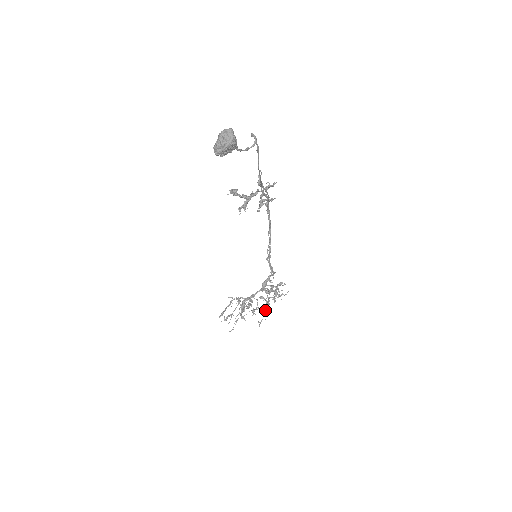
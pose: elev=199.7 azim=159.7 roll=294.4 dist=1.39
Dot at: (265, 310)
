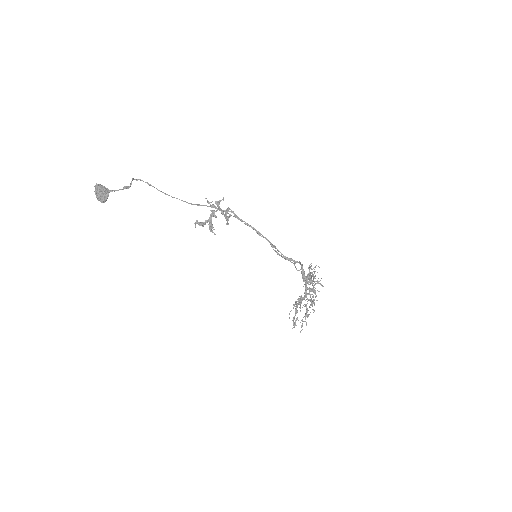
Dot at: (315, 297)
